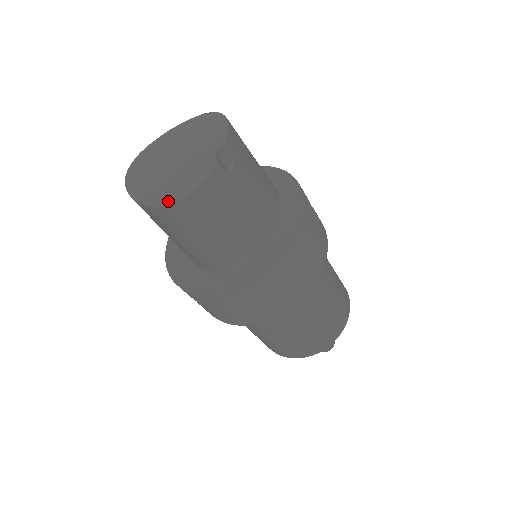
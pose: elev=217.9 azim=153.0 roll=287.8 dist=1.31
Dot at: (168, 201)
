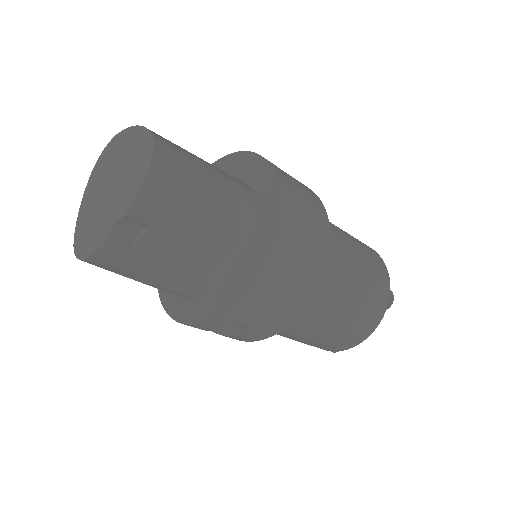
Dot at: (77, 247)
